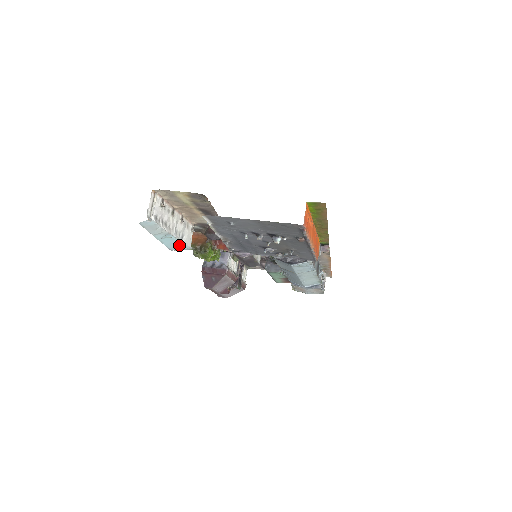
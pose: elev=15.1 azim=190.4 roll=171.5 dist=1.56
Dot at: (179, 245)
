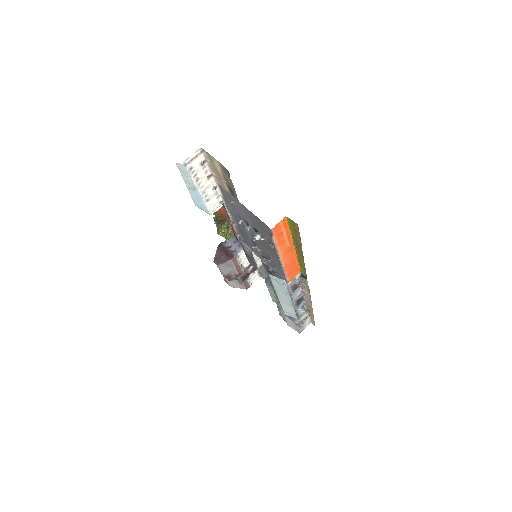
Dot at: (202, 204)
